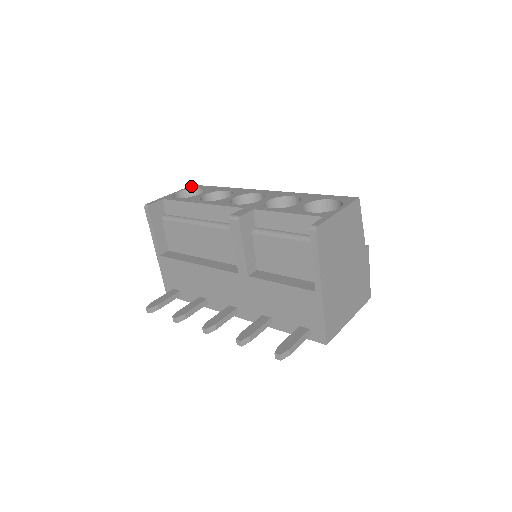
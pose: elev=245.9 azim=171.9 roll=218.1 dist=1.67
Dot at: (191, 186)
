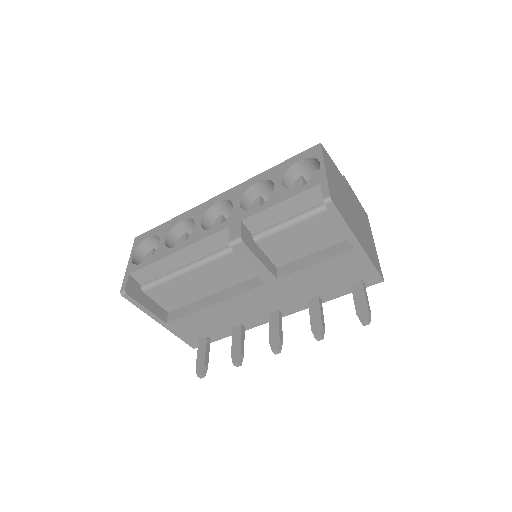
Dot at: (136, 241)
